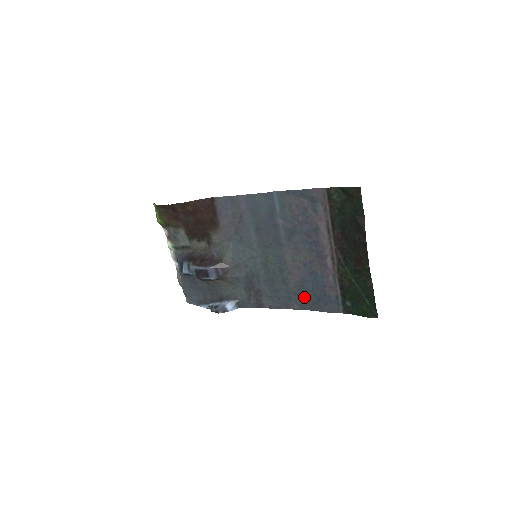
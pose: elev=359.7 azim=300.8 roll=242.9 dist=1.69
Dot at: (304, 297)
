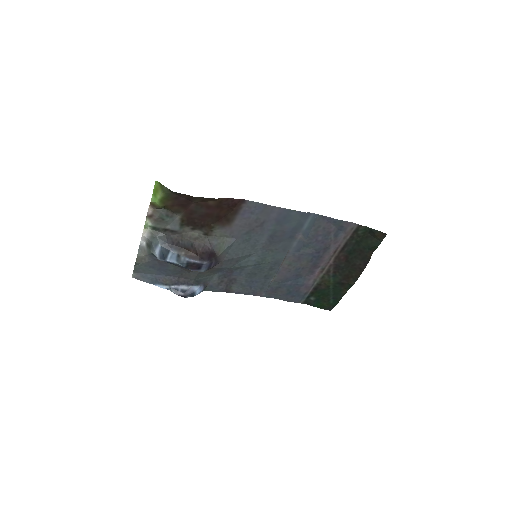
Dot at: (277, 290)
